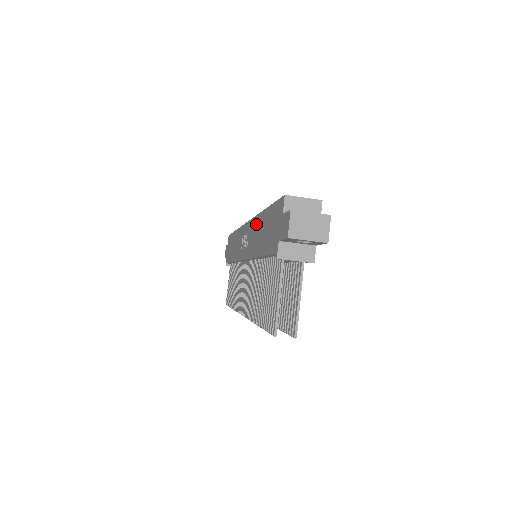
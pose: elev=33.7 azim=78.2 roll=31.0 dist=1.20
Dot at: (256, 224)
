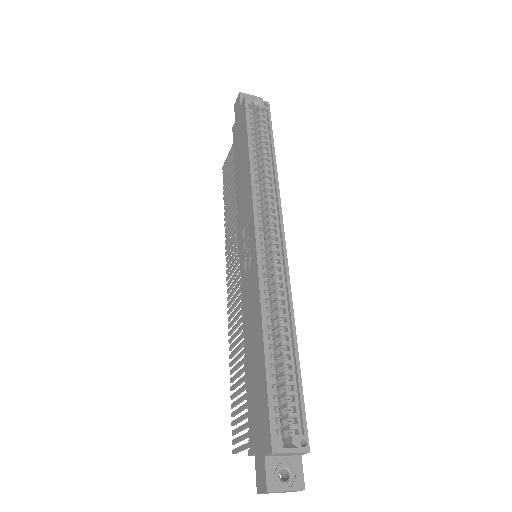
Dot at: (256, 308)
